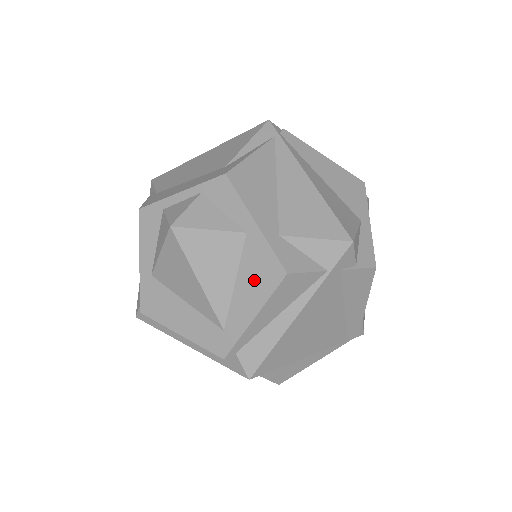
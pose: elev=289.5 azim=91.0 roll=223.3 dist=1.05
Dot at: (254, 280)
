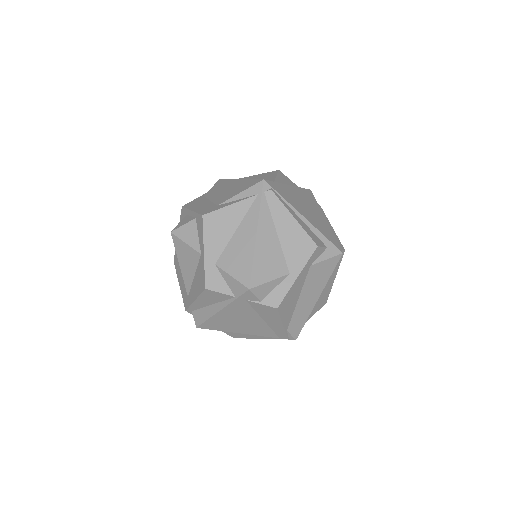
Dot at: (198, 281)
